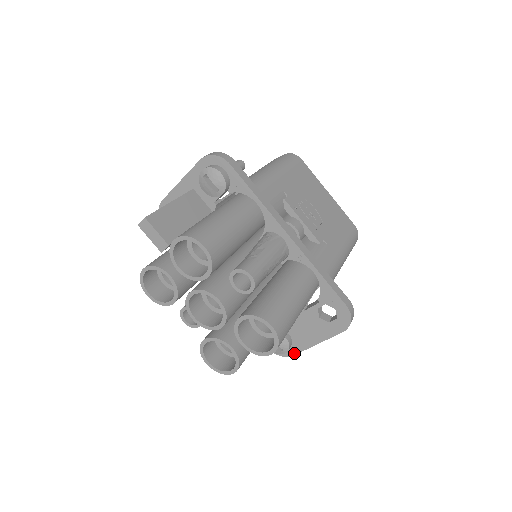
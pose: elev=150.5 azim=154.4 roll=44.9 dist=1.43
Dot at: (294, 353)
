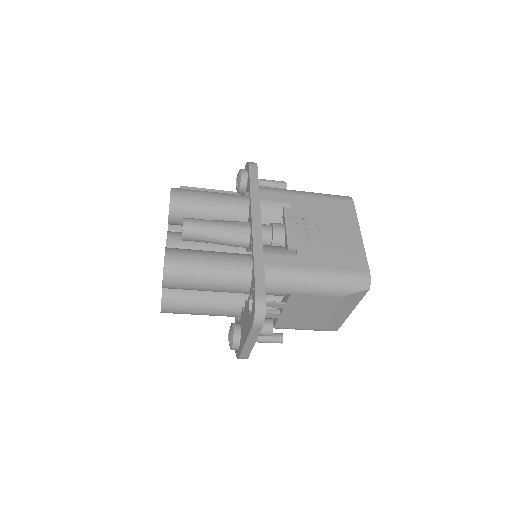
Dot at: (239, 354)
